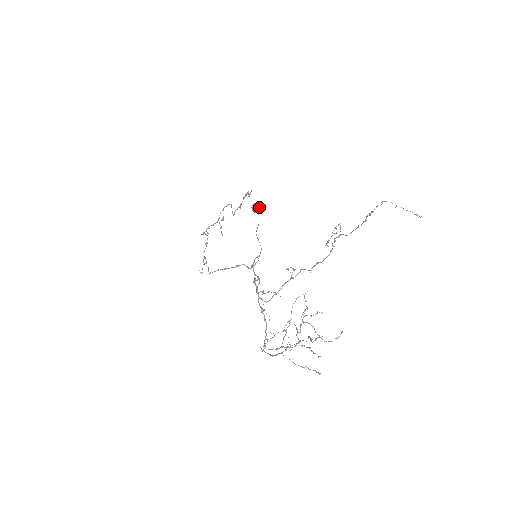
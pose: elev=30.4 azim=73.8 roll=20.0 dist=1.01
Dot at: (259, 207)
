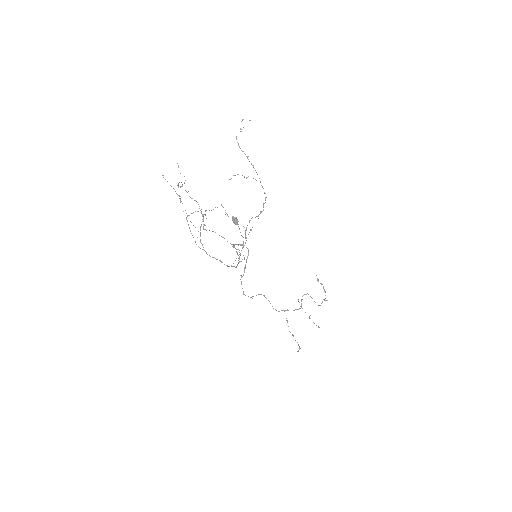
Dot at: (234, 218)
